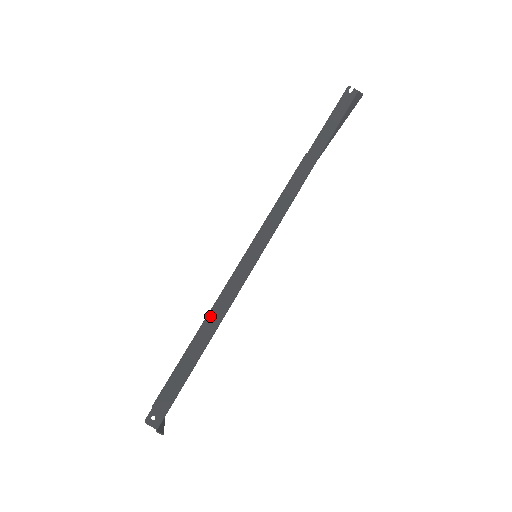
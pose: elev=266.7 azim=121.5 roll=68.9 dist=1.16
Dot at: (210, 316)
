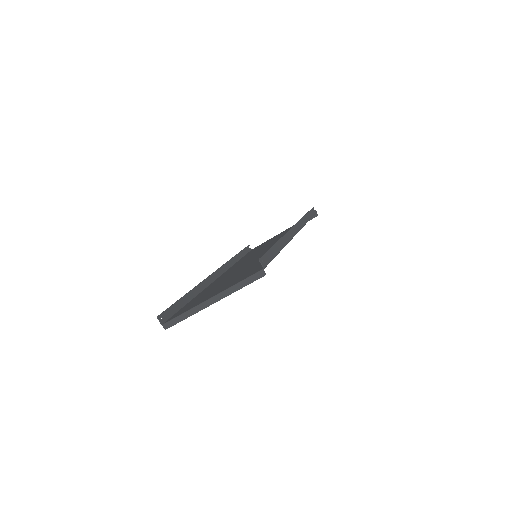
Dot at: (280, 240)
